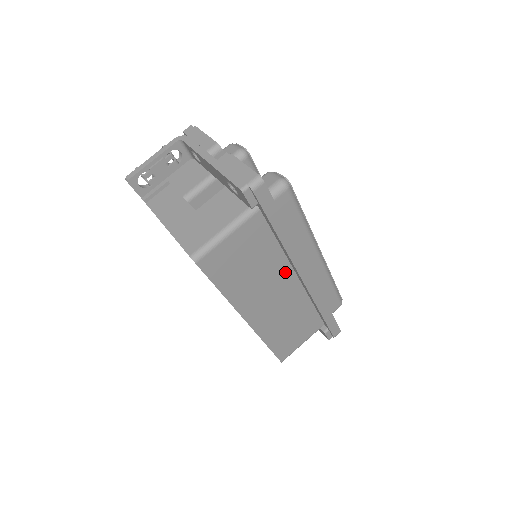
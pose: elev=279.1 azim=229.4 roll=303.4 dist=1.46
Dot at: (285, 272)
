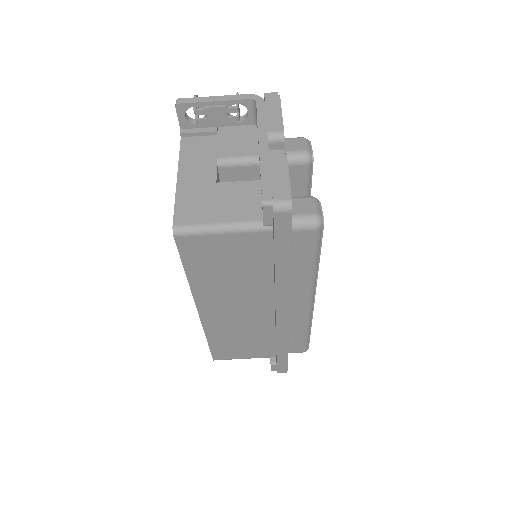
Dot at: (264, 296)
